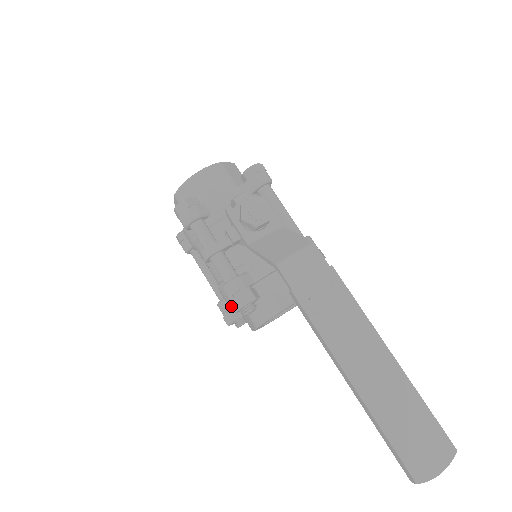
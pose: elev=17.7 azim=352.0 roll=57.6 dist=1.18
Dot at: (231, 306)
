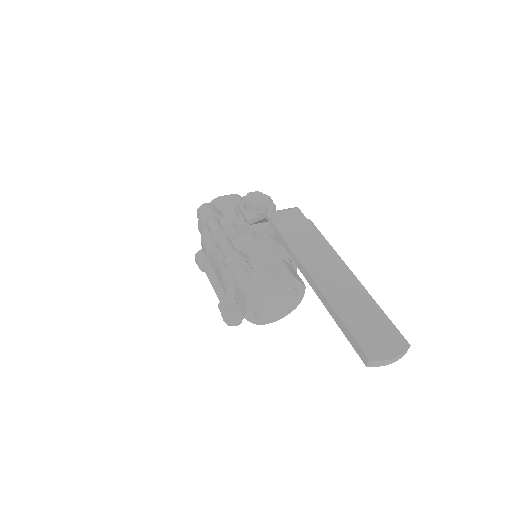
Dot at: (228, 271)
